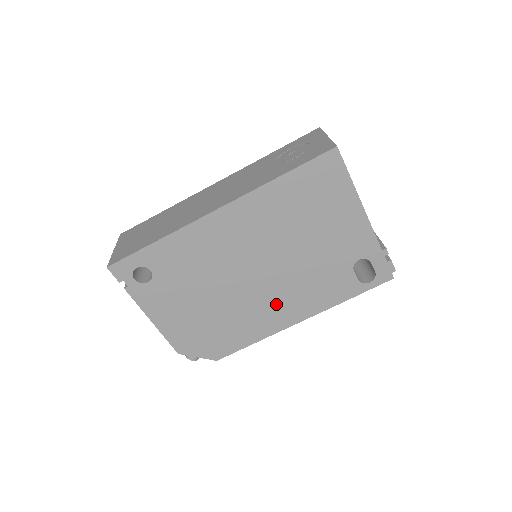
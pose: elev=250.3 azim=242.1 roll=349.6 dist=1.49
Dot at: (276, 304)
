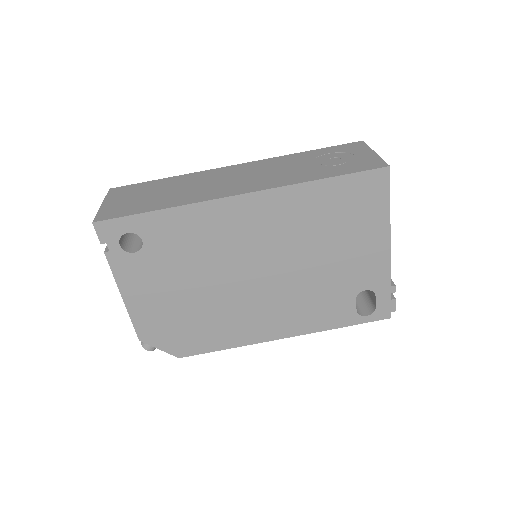
Dot at: (265, 313)
